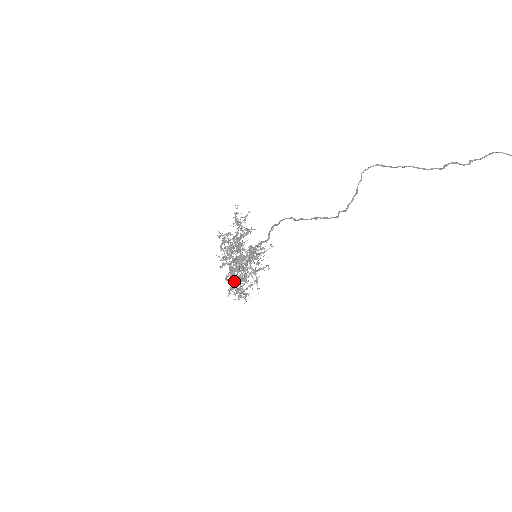
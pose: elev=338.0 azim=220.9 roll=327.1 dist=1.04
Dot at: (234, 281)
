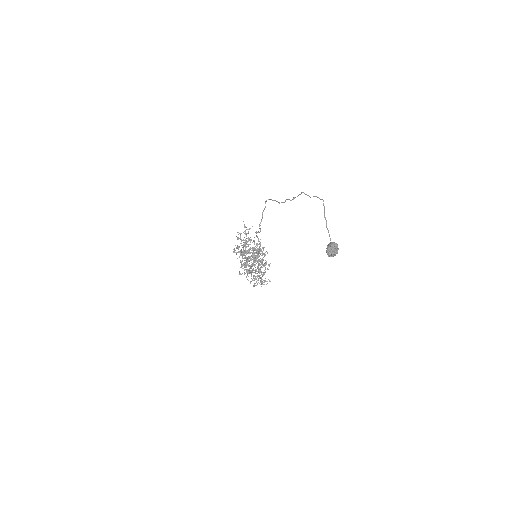
Dot at: (242, 273)
